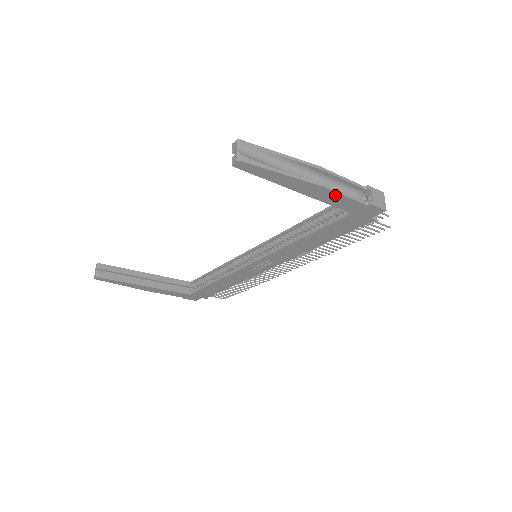
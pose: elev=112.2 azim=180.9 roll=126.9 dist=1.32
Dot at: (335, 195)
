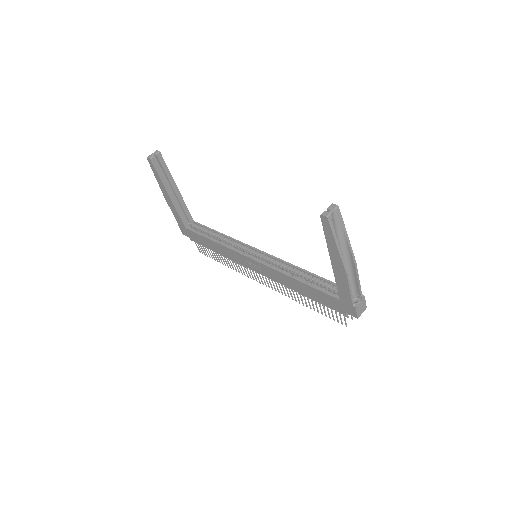
Dot at: (346, 284)
